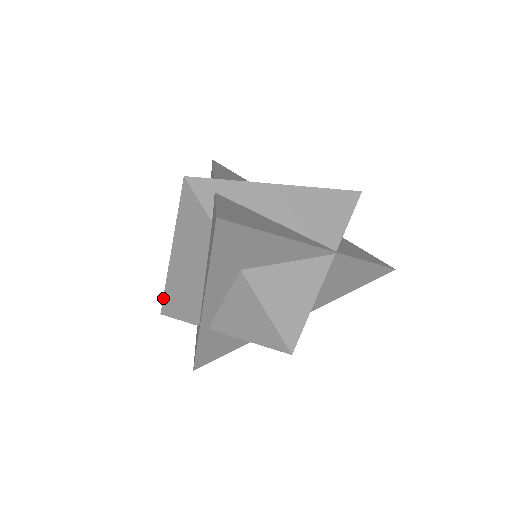
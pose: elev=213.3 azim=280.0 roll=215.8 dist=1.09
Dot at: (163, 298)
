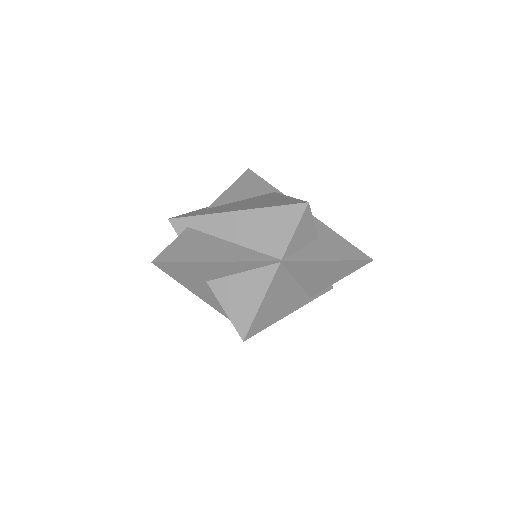
Dot at: occluded
